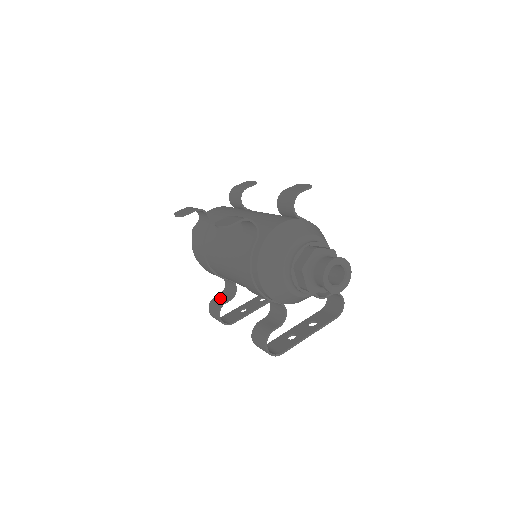
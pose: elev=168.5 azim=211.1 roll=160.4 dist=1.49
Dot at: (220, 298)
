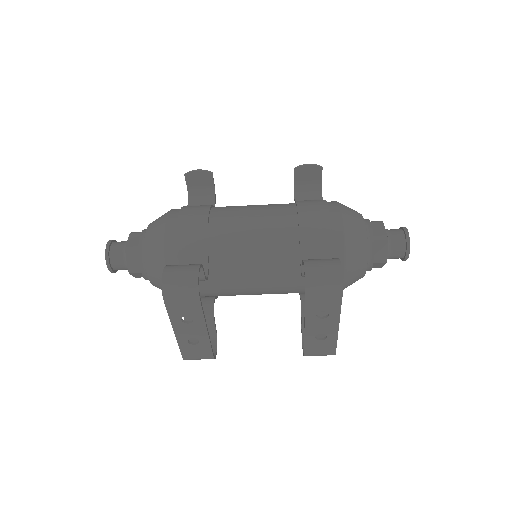
Dot at: occluded
